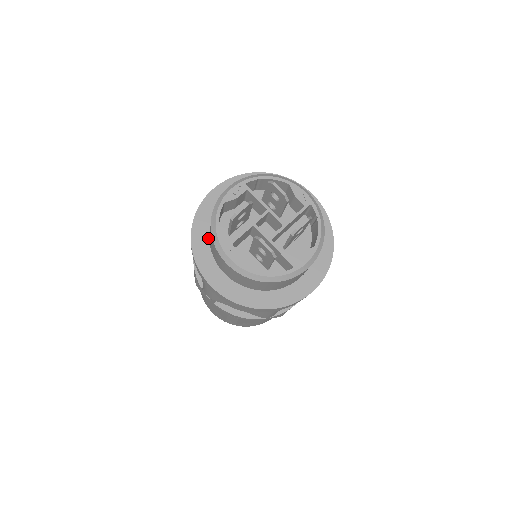
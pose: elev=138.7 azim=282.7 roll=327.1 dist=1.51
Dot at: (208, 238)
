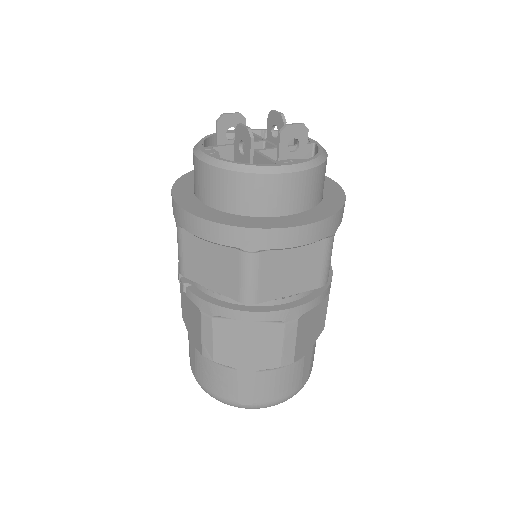
Dot at: occluded
